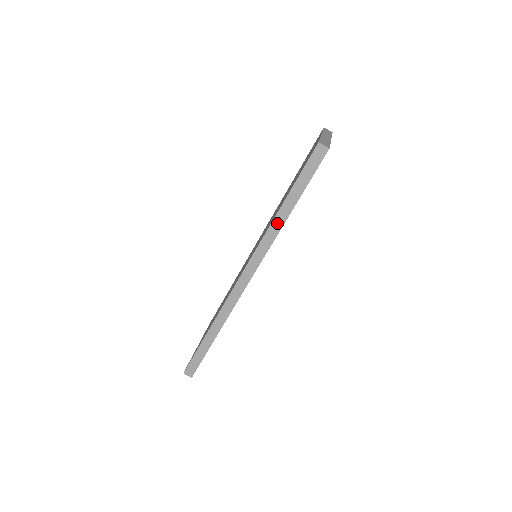
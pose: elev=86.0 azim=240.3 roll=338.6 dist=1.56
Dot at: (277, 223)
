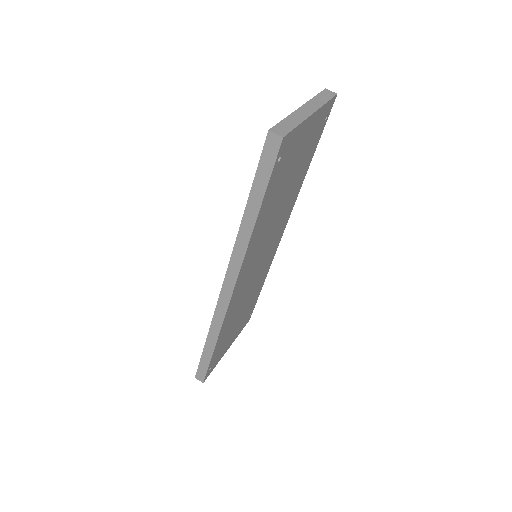
Dot at: (244, 231)
